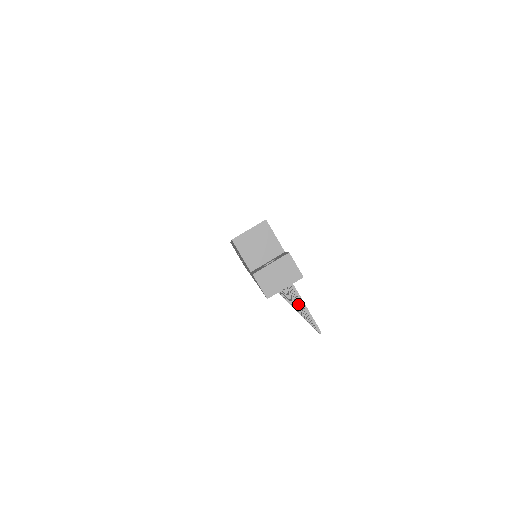
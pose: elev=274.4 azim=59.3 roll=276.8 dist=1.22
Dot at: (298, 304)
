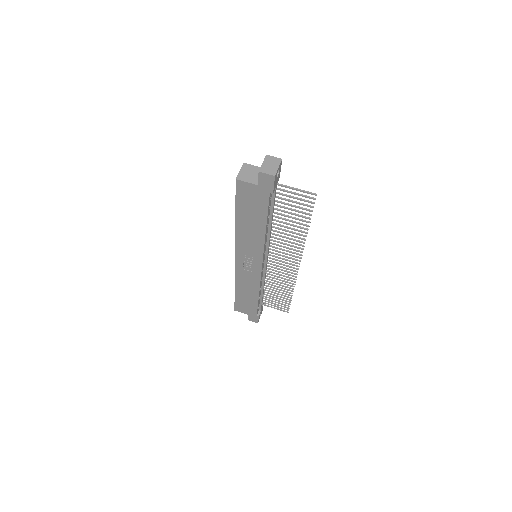
Dot at: (296, 211)
